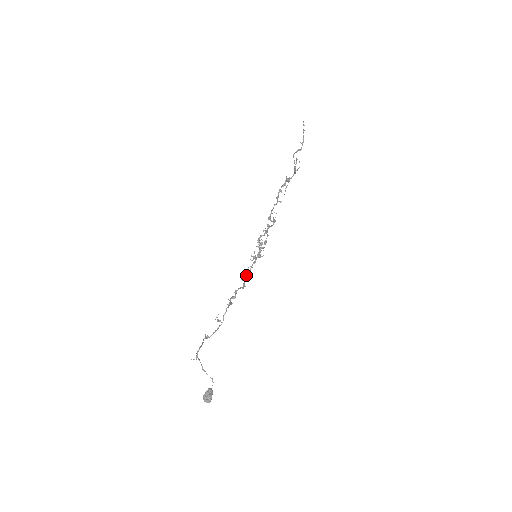
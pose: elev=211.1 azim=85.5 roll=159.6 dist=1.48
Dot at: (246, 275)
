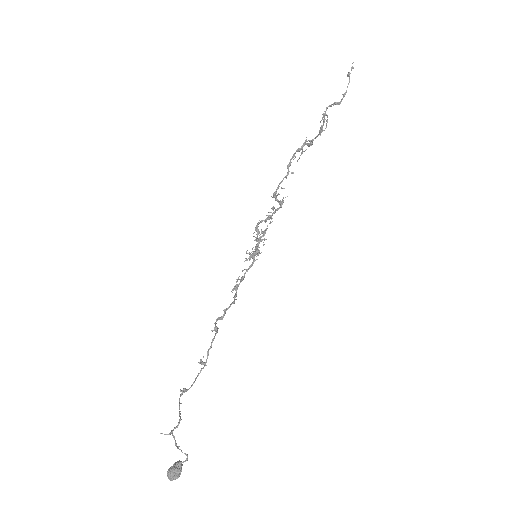
Dot at: (239, 283)
